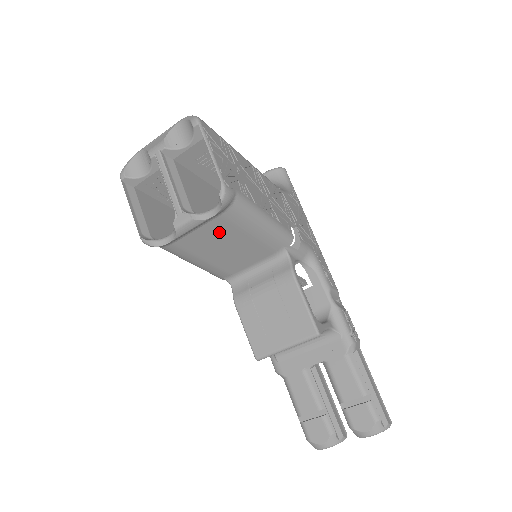
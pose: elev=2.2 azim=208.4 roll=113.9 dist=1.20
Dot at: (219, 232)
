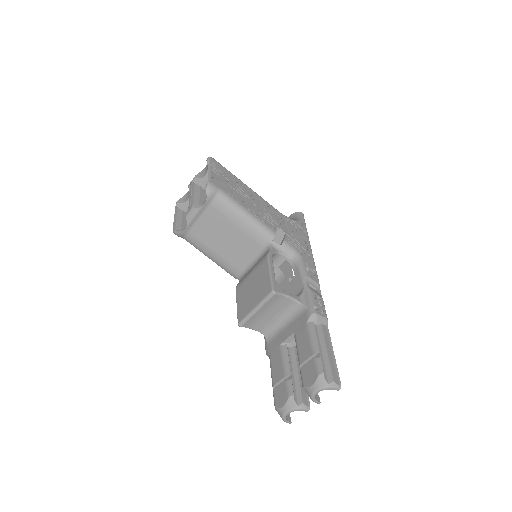
Dot at: (215, 222)
